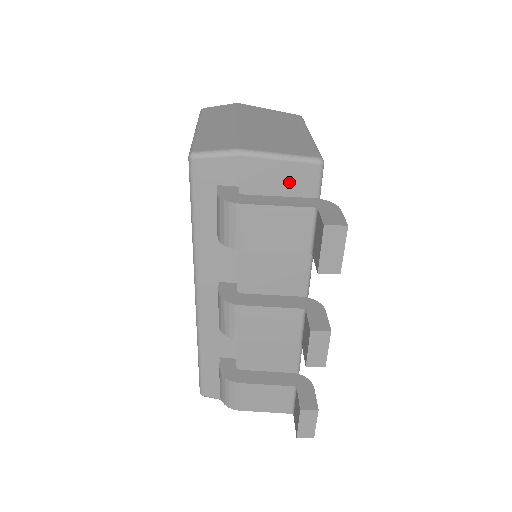
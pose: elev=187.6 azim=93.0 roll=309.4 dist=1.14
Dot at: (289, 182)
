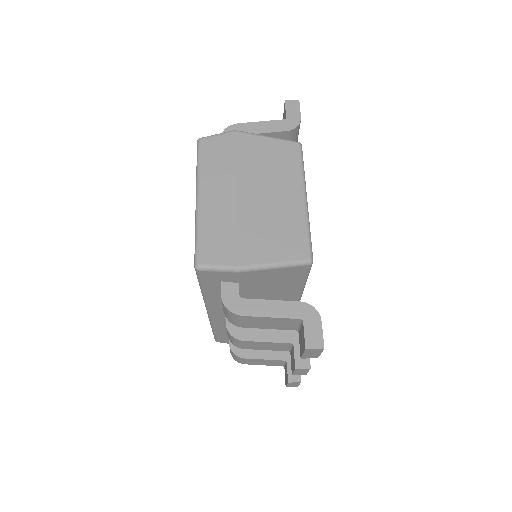
Dot at: (282, 275)
